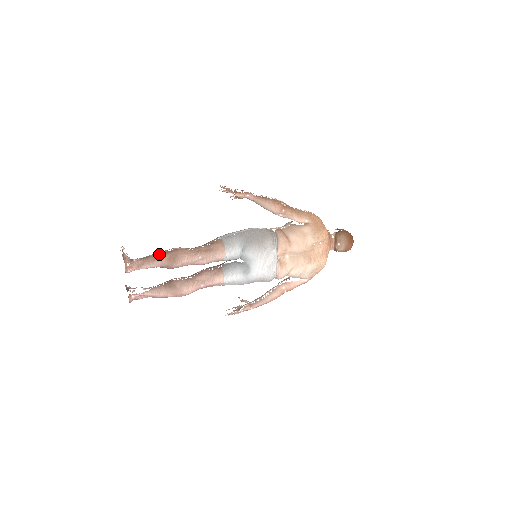
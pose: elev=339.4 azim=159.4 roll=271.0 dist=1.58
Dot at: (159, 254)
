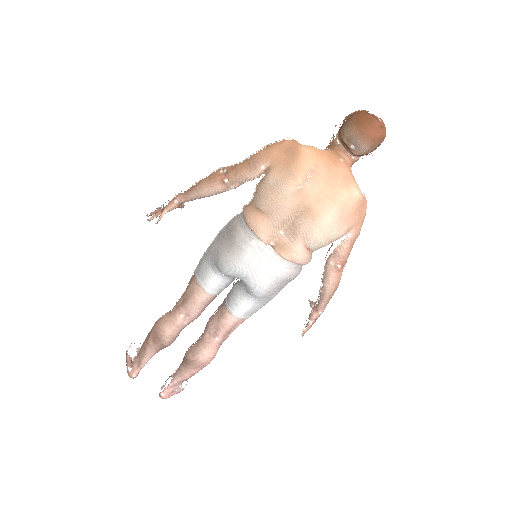
Dot at: (145, 340)
